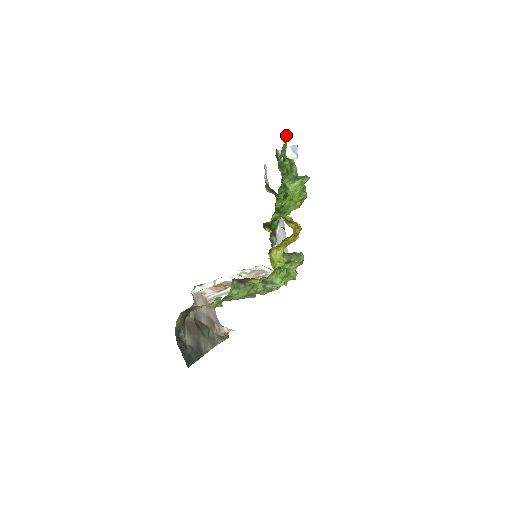
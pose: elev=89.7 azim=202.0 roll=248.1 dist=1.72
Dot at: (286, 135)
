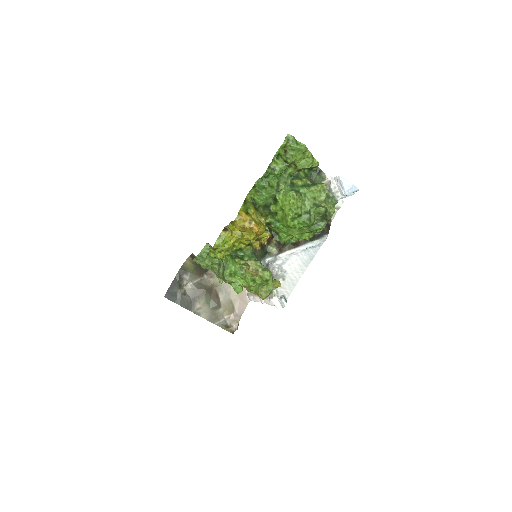
Dot at: occluded
